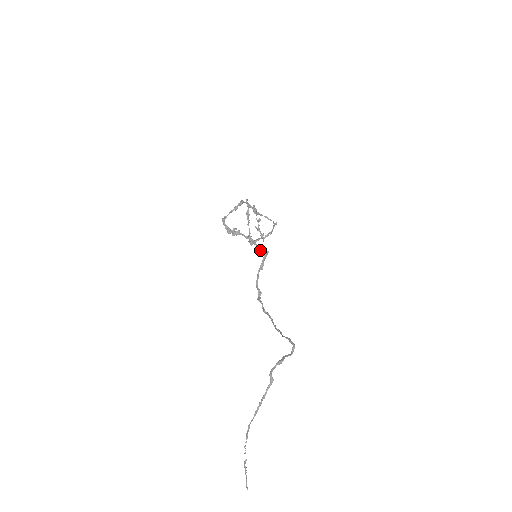
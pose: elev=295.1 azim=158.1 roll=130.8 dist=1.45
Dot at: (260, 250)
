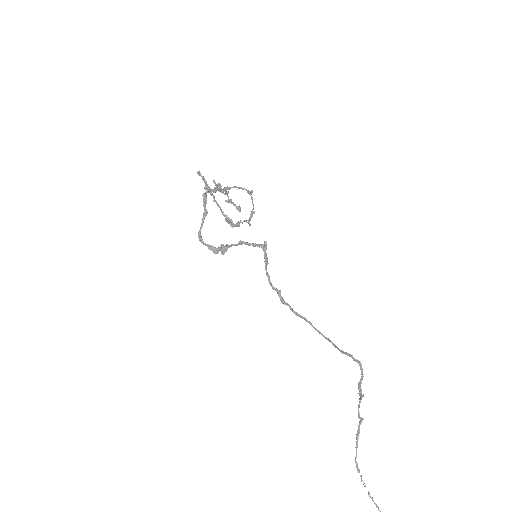
Dot at: occluded
